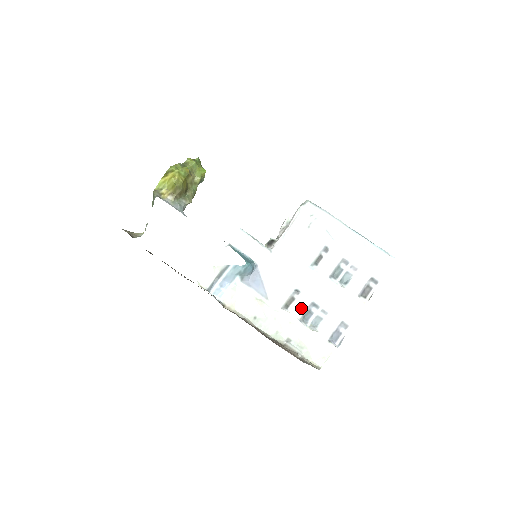
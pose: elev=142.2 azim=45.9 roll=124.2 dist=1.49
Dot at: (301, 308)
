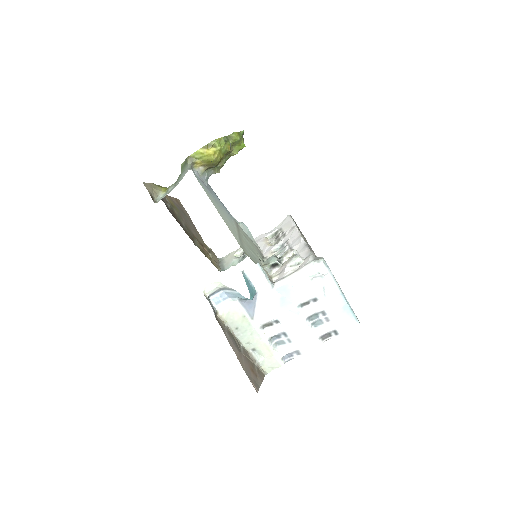
Dot at: (274, 332)
